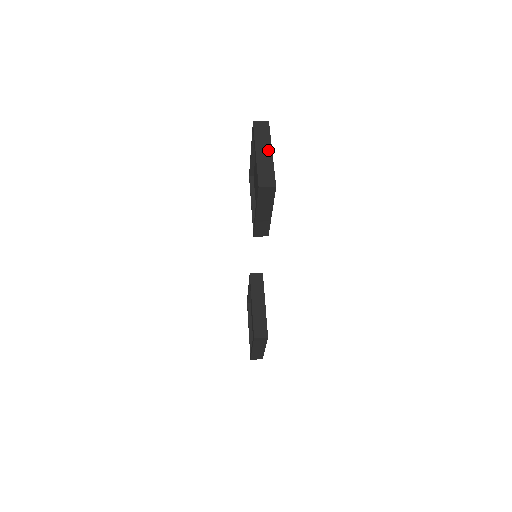
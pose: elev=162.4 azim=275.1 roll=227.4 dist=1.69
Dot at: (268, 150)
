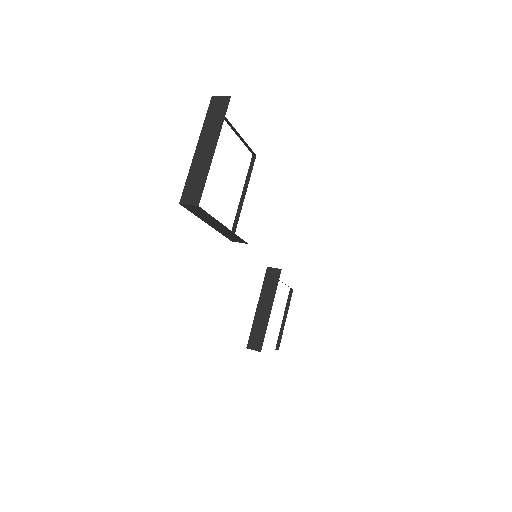
Dot at: (211, 145)
